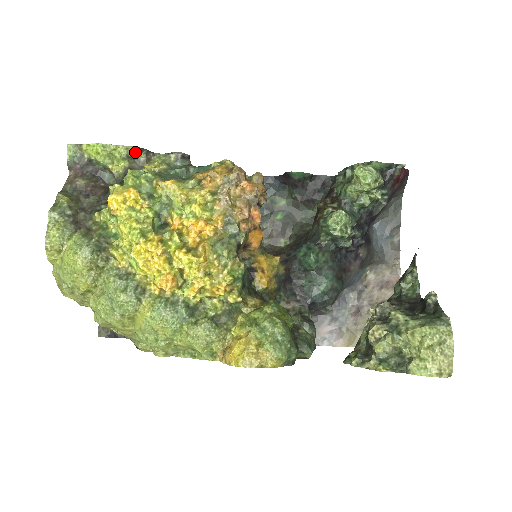
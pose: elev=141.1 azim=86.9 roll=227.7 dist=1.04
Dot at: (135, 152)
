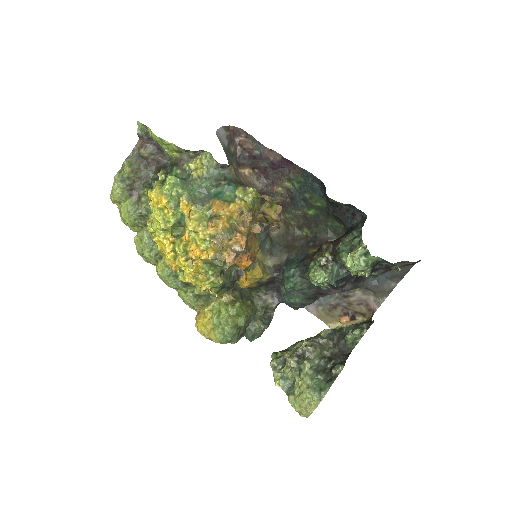
Dot at: (184, 151)
